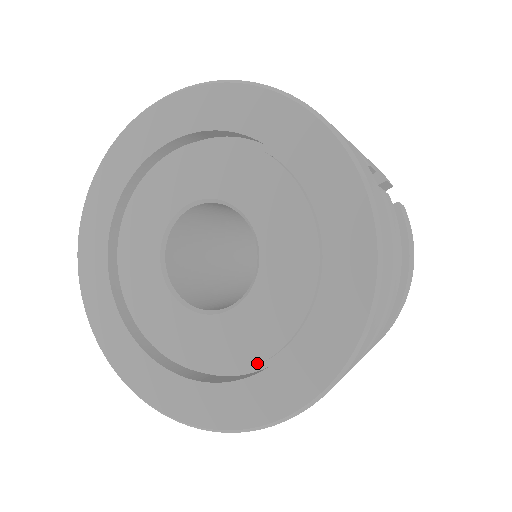
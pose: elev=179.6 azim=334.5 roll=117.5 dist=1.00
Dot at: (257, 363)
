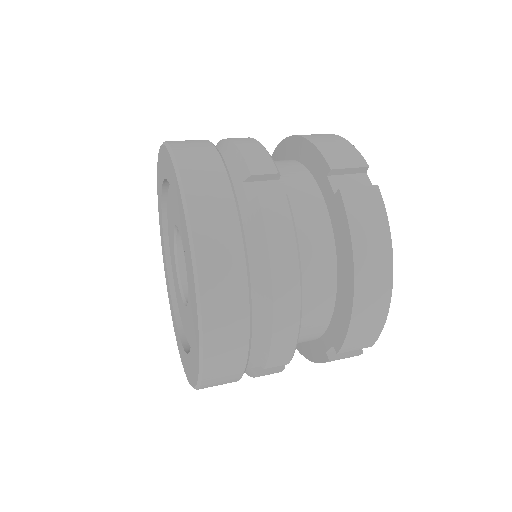
Dot at: occluded
